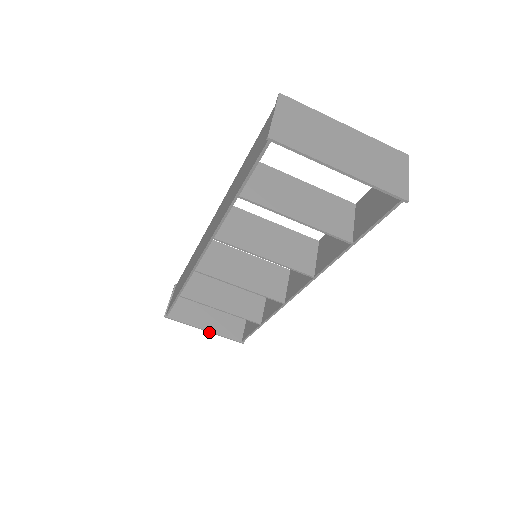
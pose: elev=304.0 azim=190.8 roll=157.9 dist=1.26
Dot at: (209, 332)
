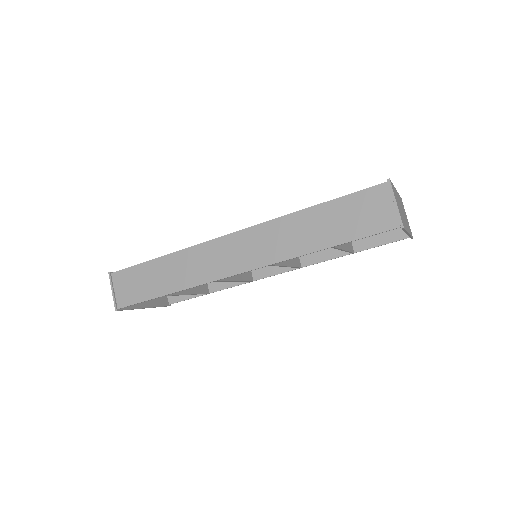
Dot at: occluded
